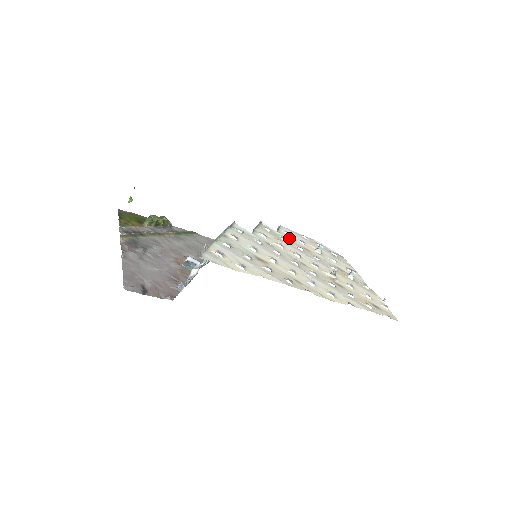
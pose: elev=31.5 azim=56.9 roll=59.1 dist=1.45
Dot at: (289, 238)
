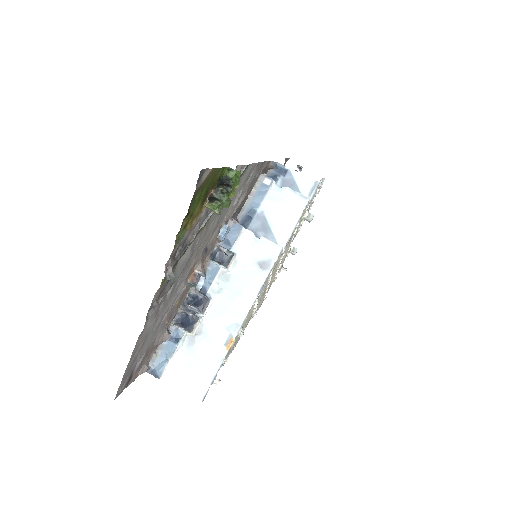
Dot at: occluded
